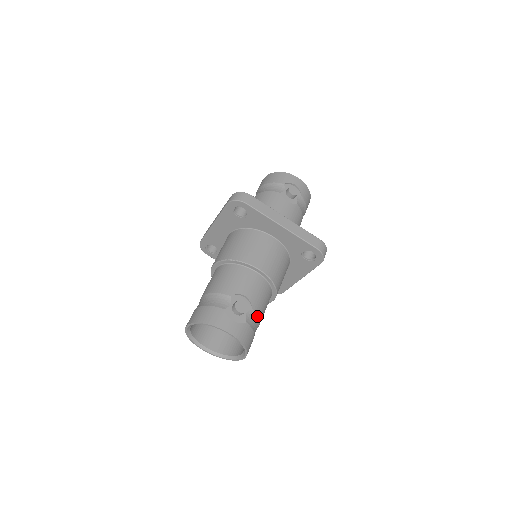
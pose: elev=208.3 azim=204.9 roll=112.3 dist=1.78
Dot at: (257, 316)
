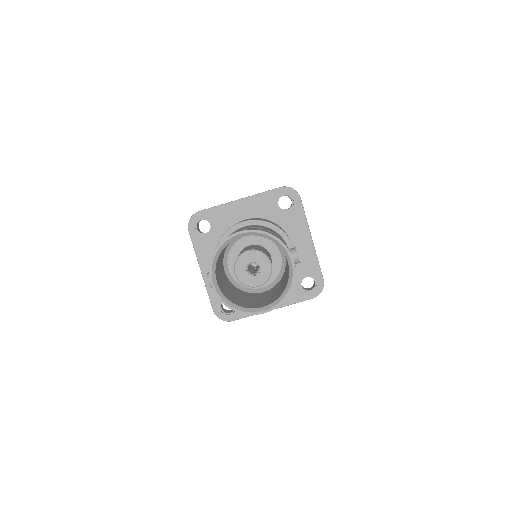
Dot at: occluded
